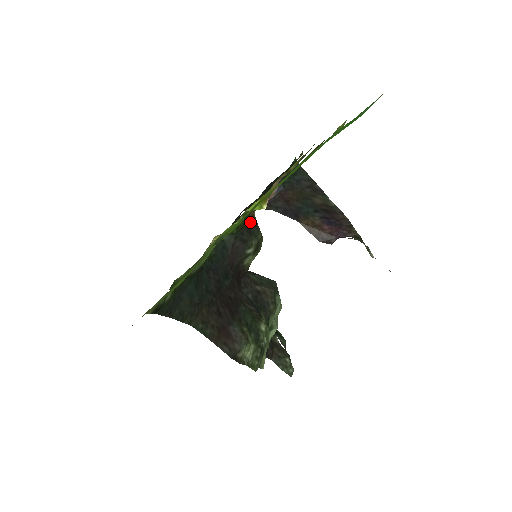
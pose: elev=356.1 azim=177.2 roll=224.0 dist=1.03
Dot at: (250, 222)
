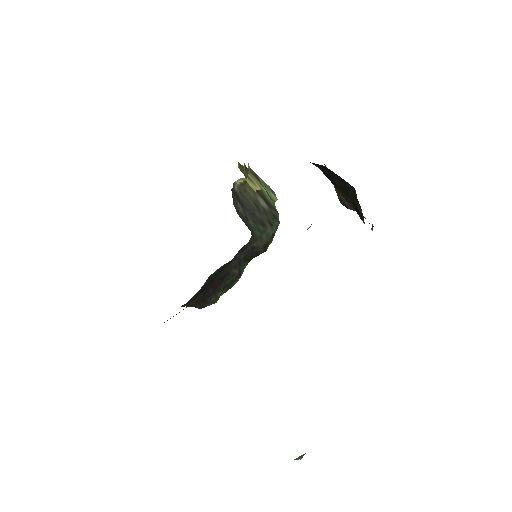
Dot at: (261, 250)
